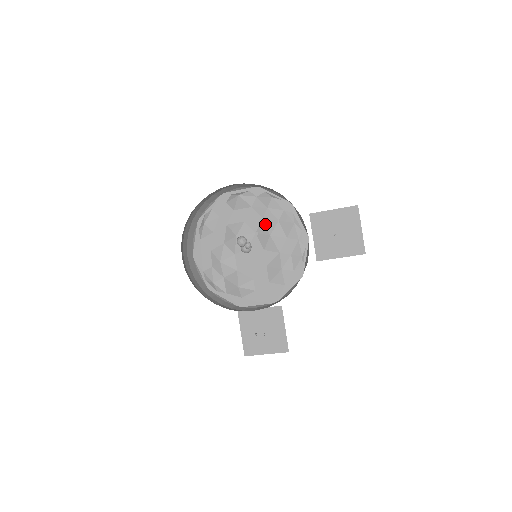
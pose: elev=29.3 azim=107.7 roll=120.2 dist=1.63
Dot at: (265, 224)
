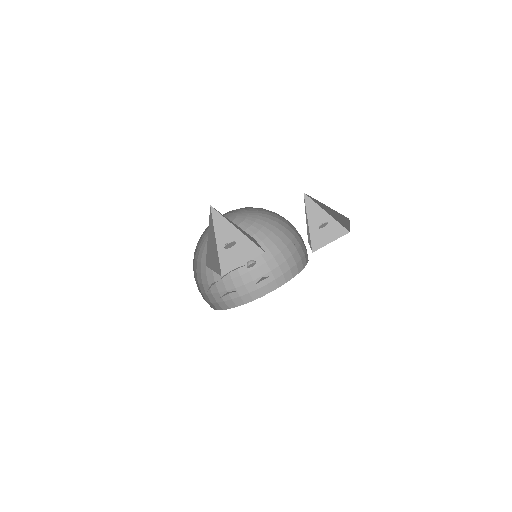
Dot at: occluded
